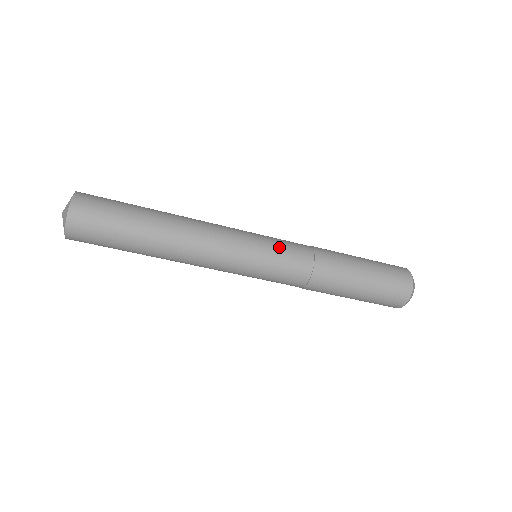
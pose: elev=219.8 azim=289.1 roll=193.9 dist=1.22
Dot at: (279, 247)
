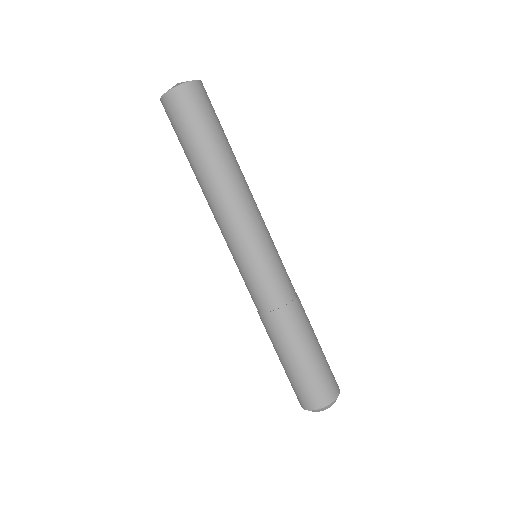
Dot at: (281, 264)
